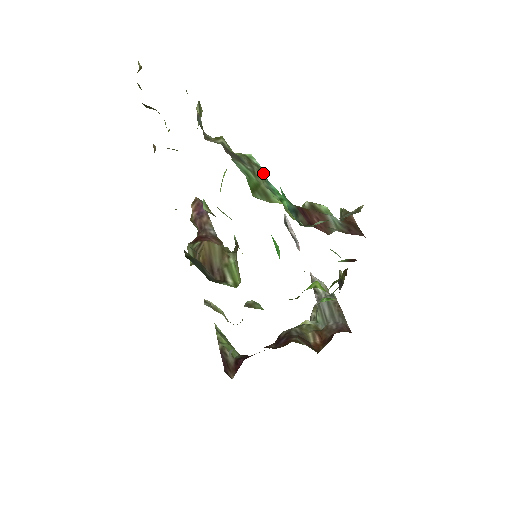
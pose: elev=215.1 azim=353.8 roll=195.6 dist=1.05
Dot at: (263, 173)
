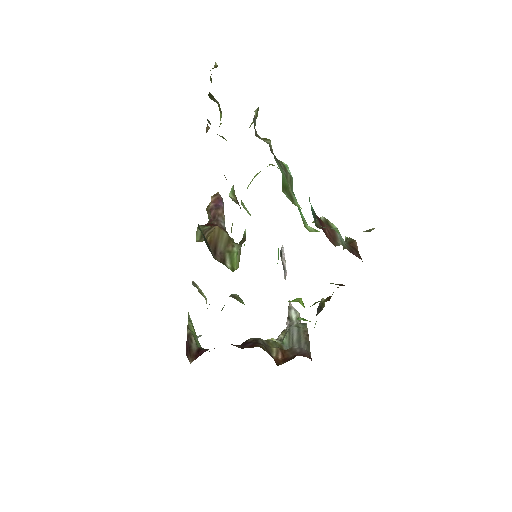
Dot at: (292, 183)
